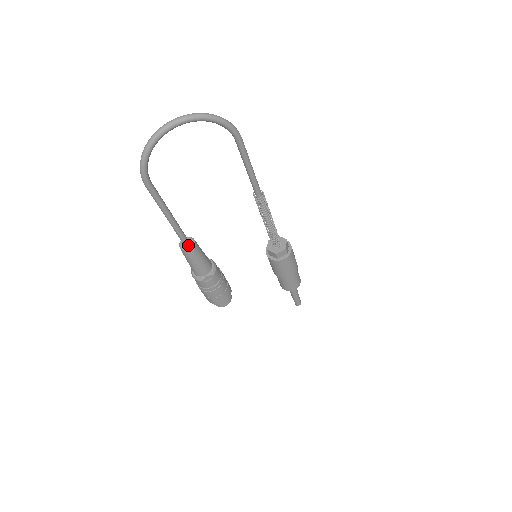
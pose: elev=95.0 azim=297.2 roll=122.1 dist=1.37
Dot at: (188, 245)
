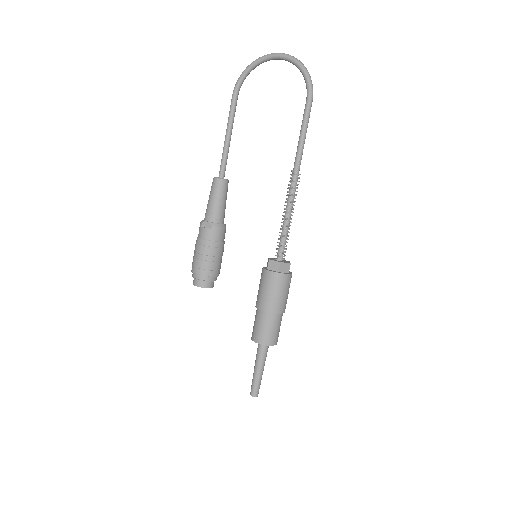
Dot at: (220, 178)
